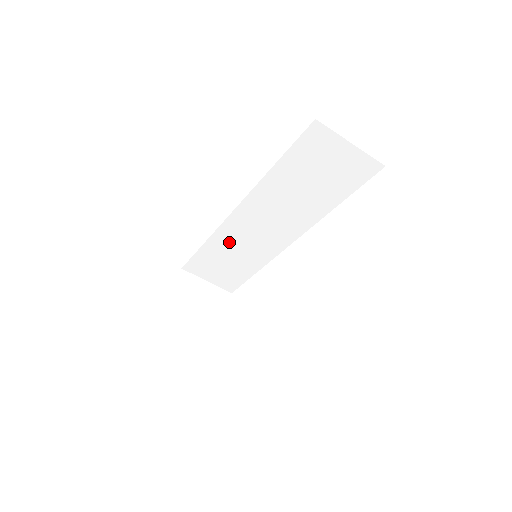
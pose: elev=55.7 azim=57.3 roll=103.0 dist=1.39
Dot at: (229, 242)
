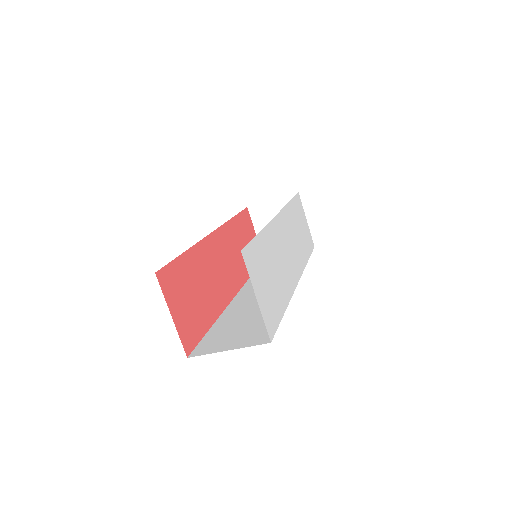
Dot at: occluded
